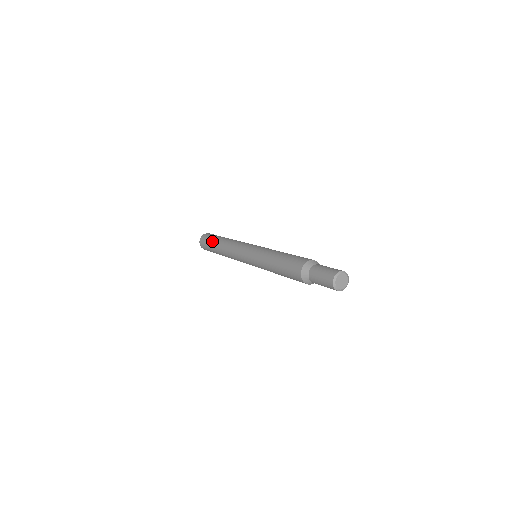
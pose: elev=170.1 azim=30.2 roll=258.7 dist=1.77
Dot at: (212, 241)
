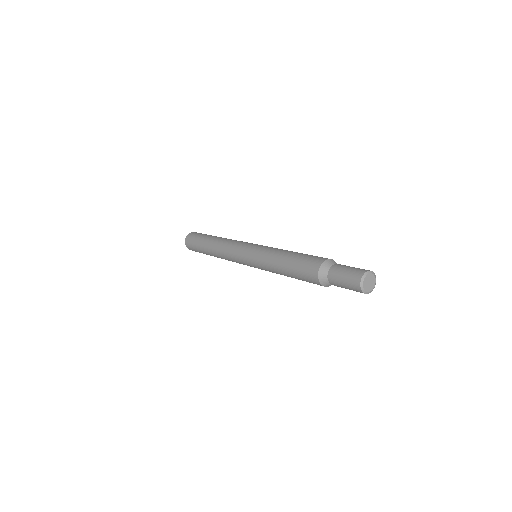
Dot at: (200, 248)
